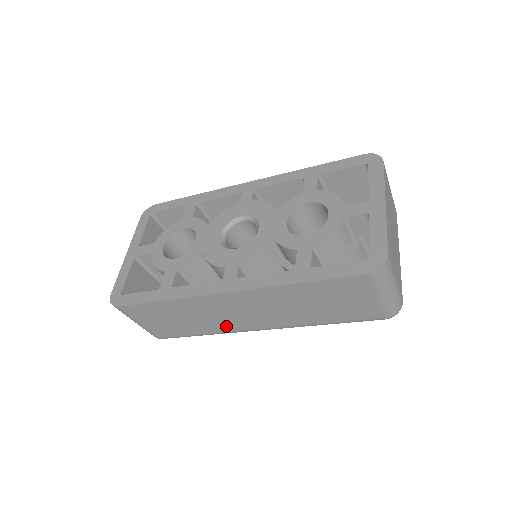
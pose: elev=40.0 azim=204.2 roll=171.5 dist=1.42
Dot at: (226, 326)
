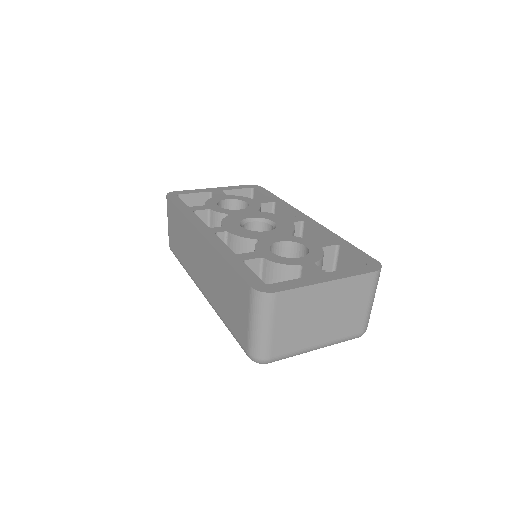
Dot at: (191, 268)
